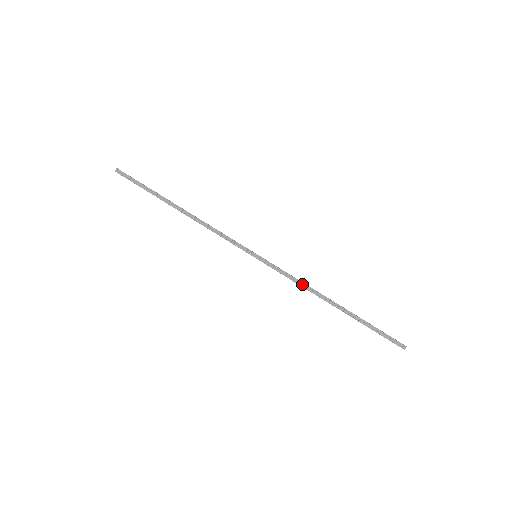
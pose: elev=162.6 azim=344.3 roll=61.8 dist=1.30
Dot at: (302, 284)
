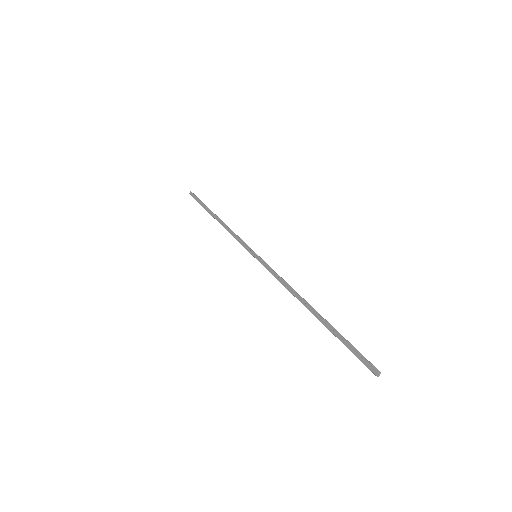
Dot at: (285, 284)
